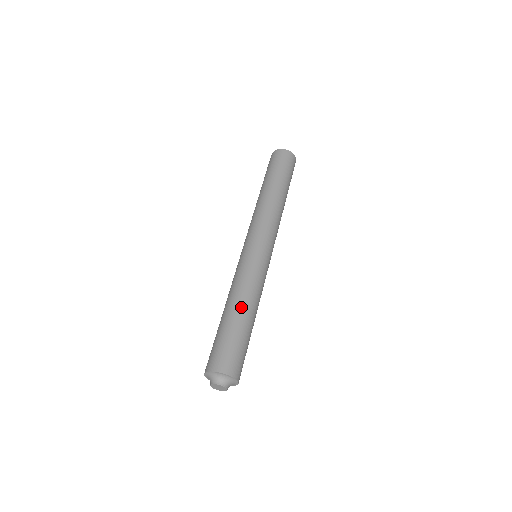
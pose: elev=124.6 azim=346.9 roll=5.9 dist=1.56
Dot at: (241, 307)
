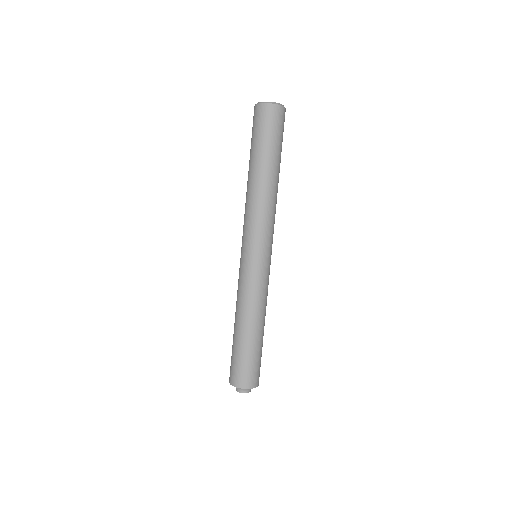
Dot at: (257, 327)
